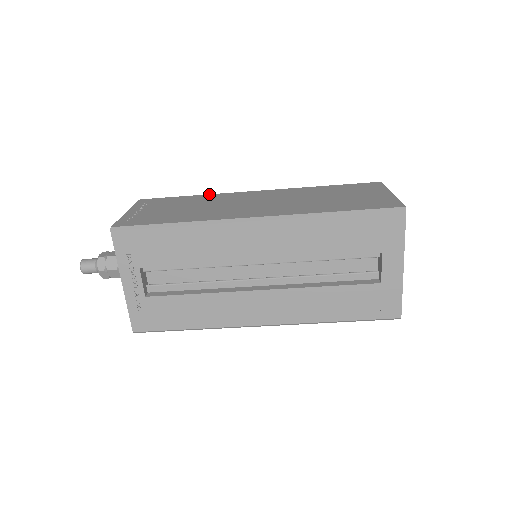
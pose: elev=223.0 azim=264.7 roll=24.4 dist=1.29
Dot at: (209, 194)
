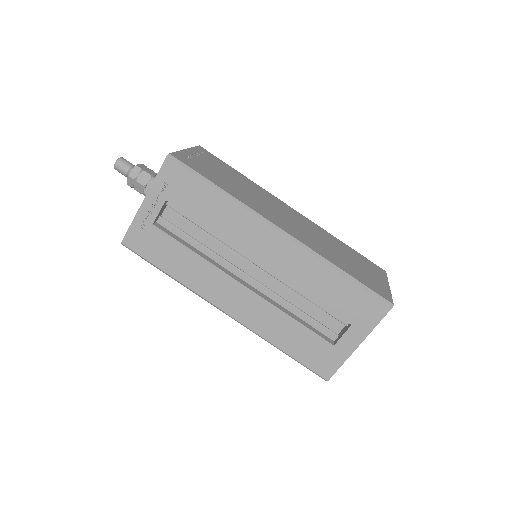
Dot at: occluded
